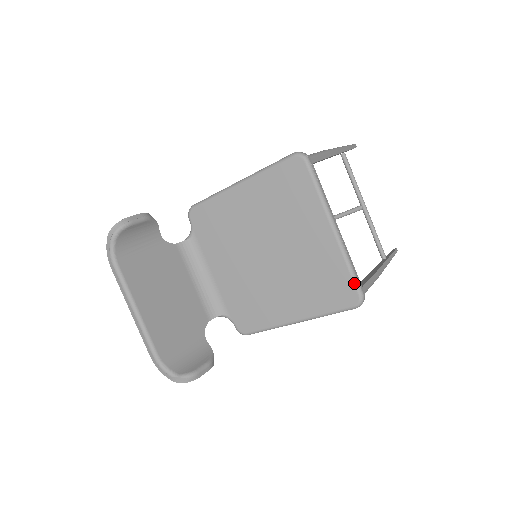
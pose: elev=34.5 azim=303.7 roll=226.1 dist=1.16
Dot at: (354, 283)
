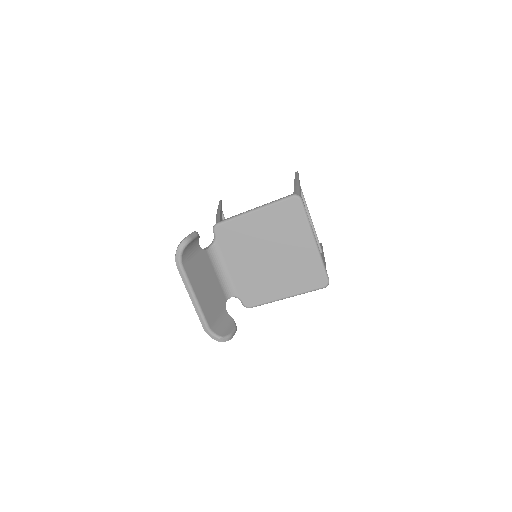
Dot at: (325, 273)
